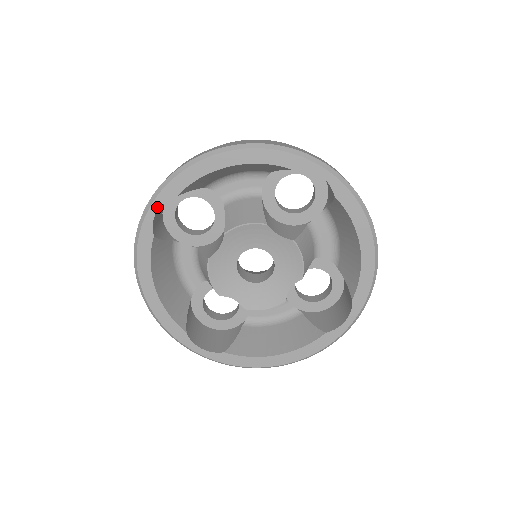
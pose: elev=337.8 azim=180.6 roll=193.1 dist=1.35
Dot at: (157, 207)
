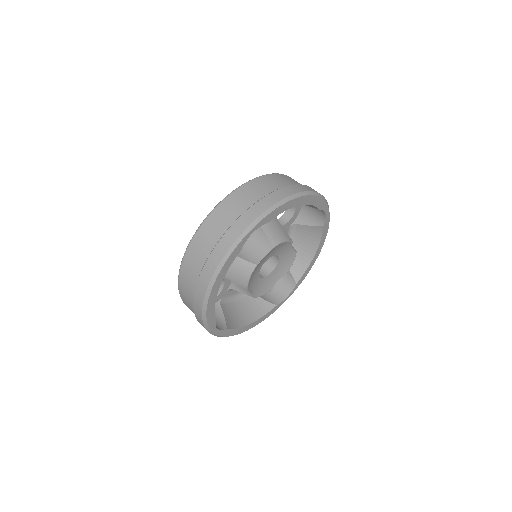
Dot at: (215, 329)
